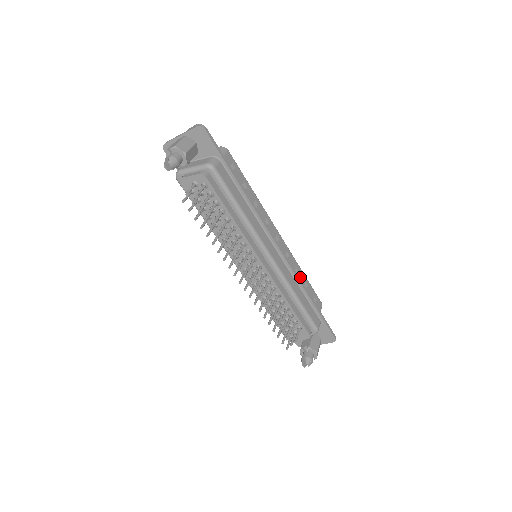
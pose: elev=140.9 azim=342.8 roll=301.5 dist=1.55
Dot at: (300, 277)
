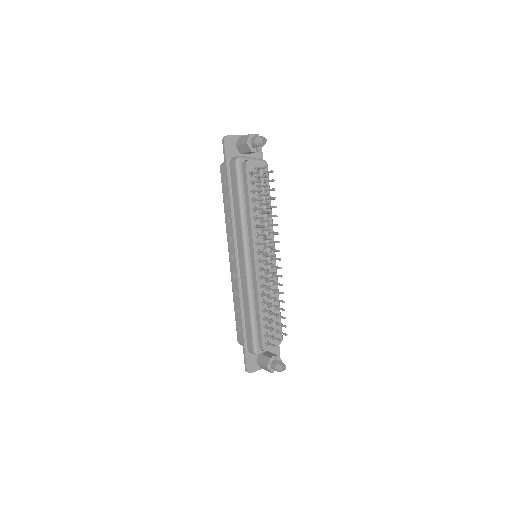
Dot at: occluded
